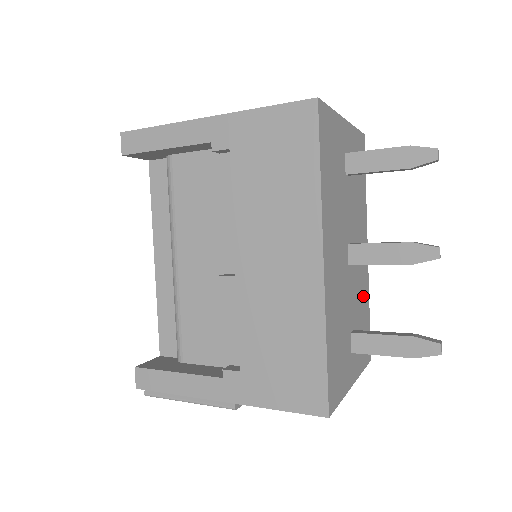
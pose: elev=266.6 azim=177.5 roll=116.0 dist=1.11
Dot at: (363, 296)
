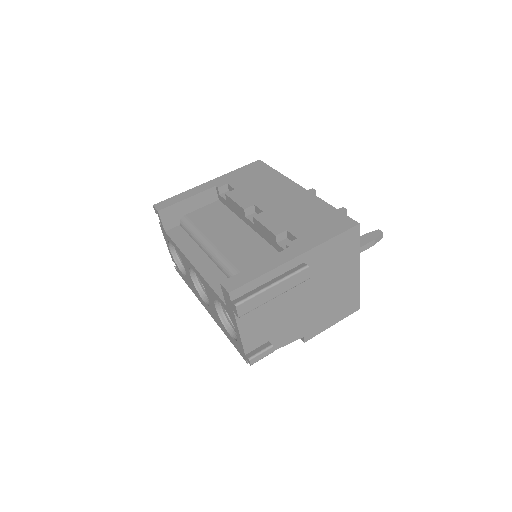
Dot at: occluded
